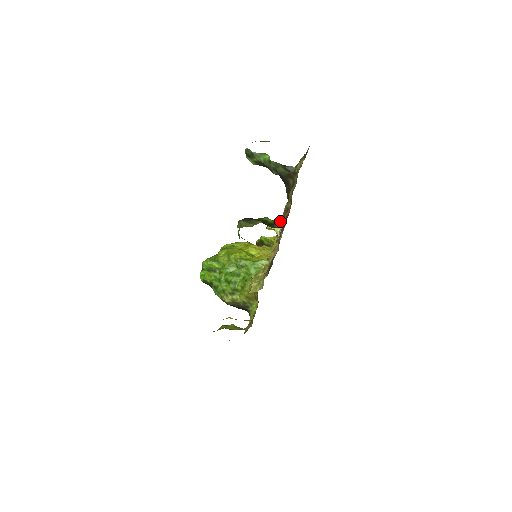
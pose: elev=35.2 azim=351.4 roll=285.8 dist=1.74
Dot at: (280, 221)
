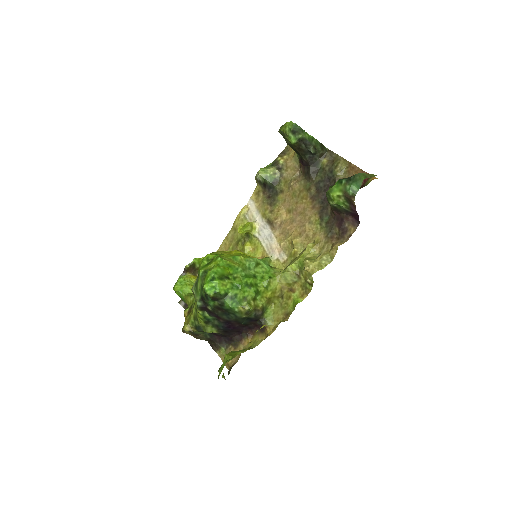
Dot at: (374, 177)
